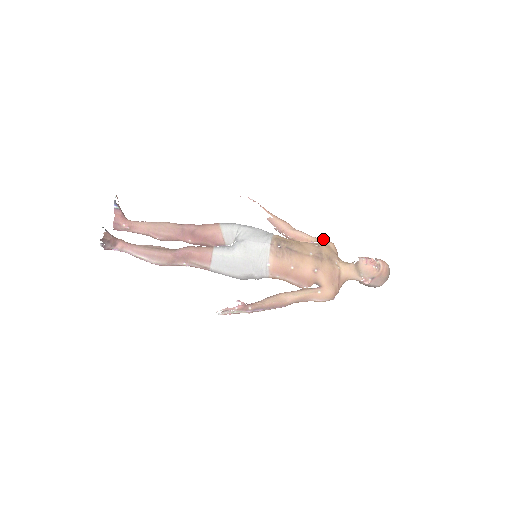
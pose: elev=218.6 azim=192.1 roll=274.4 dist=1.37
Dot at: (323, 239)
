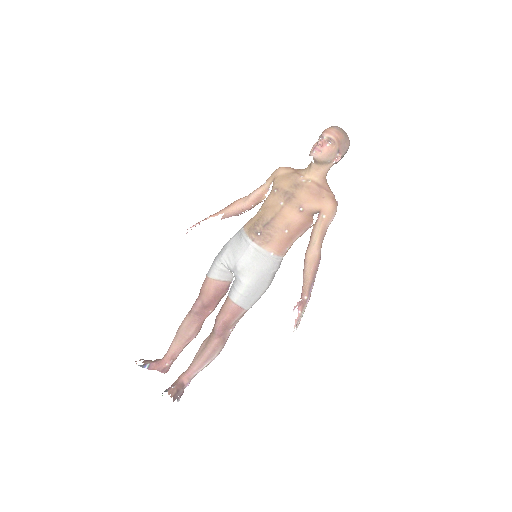
Dot at: (271, 175)
